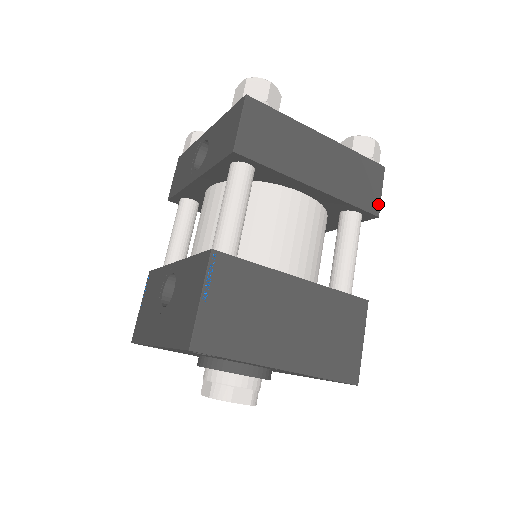
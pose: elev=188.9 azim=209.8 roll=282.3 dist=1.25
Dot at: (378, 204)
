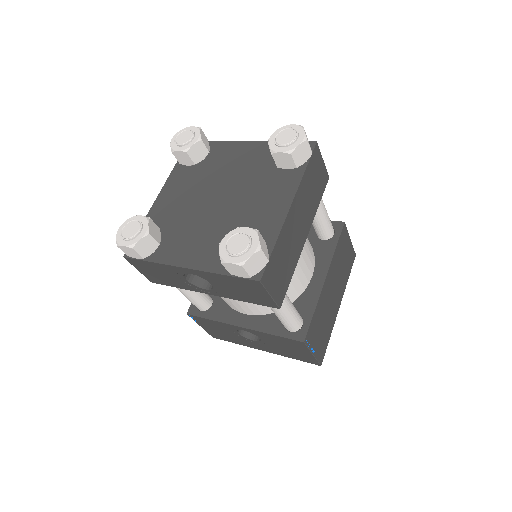
Dot at: (326, 172)
